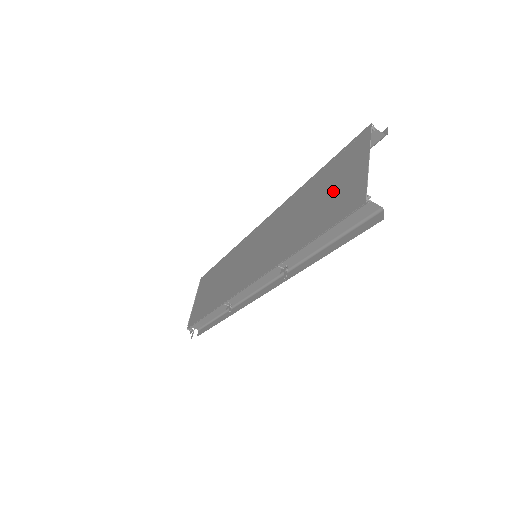
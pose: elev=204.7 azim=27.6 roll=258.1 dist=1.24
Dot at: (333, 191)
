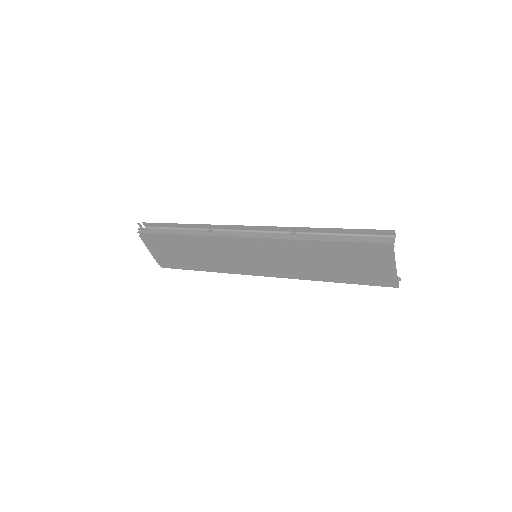
Dot at: (360, 267)
